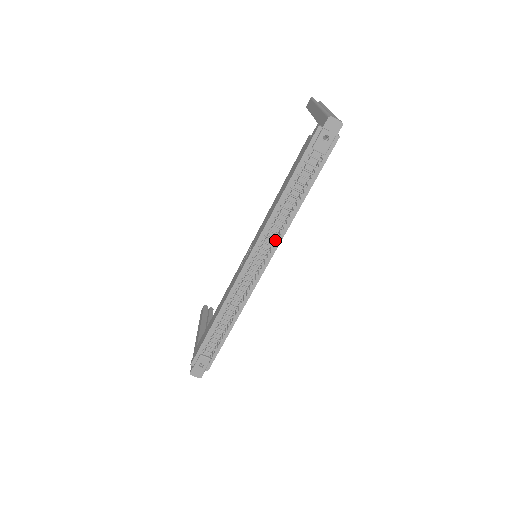
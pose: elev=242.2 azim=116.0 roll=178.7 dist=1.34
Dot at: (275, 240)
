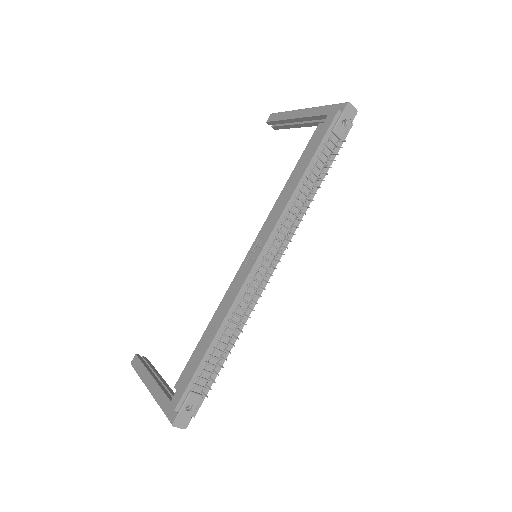
Dot at: (291, 229)
